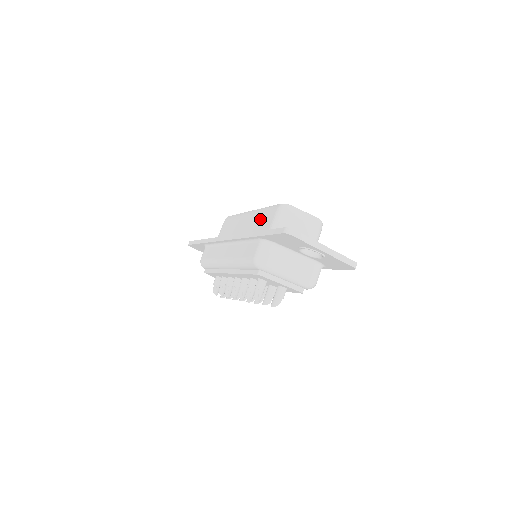
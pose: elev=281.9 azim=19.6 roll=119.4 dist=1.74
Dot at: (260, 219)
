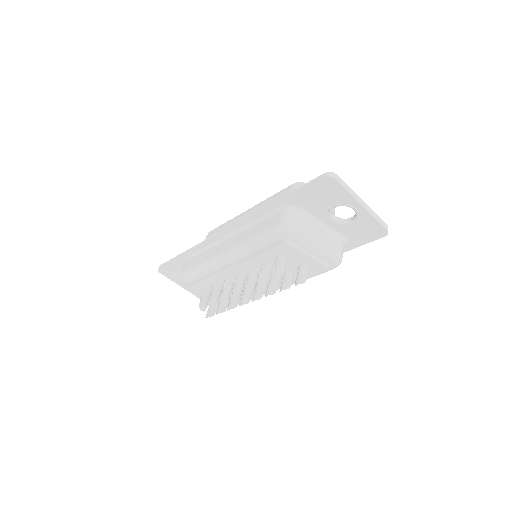
Dot at: occluded
